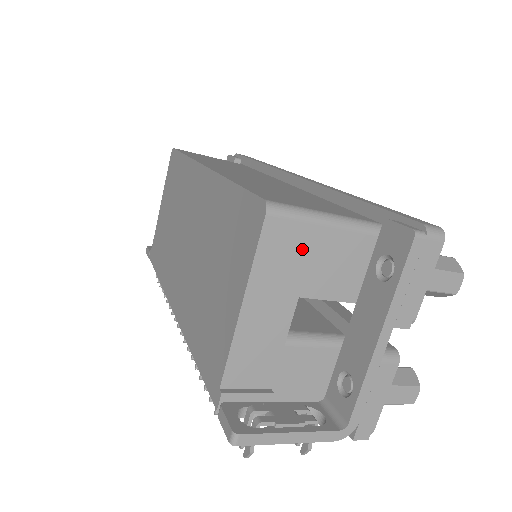
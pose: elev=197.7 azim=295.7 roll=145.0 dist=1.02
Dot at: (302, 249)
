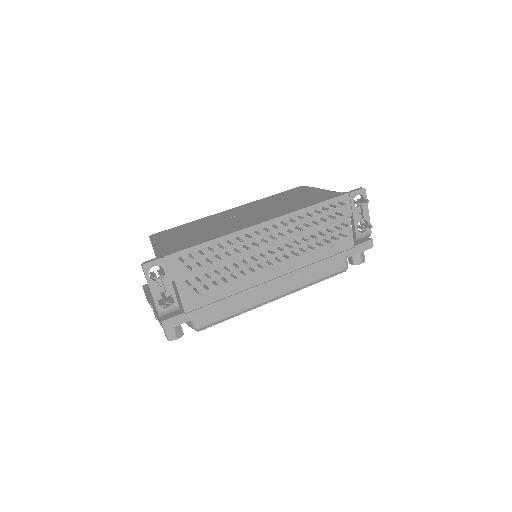
Dot at: occluded
